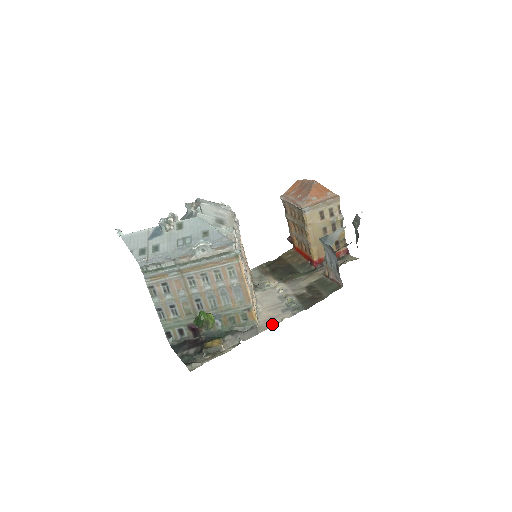
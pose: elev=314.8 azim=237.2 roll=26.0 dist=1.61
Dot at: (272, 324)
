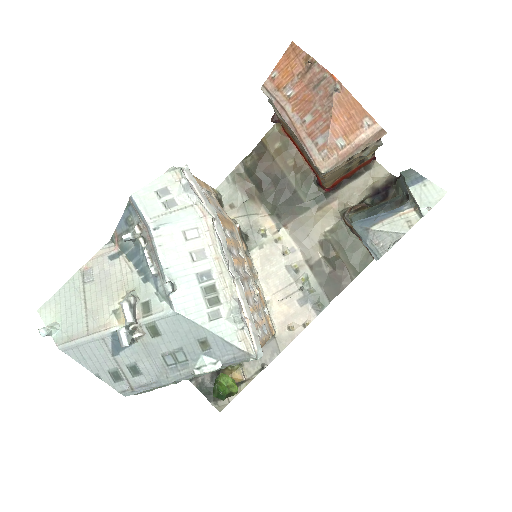
Dot at: (293, 334)
